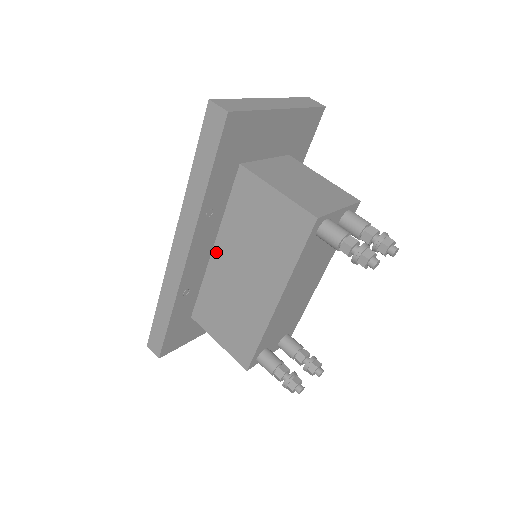
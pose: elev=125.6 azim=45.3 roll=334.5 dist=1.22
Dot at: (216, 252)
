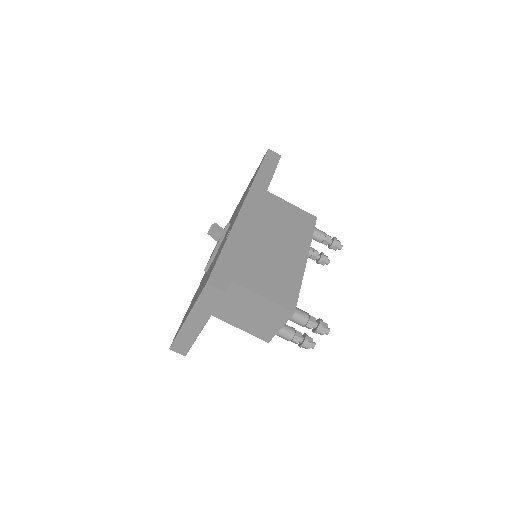
Dot at: occluded
